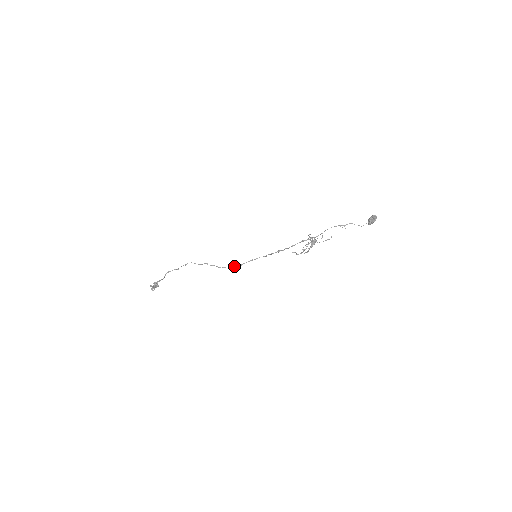
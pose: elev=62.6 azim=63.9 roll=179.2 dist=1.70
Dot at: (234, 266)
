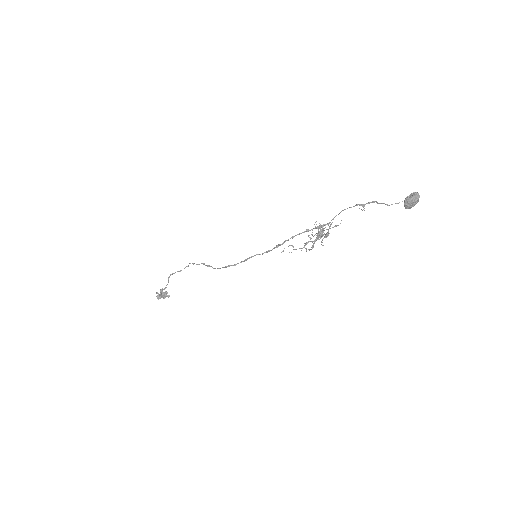
Dot at: (227, 266)
